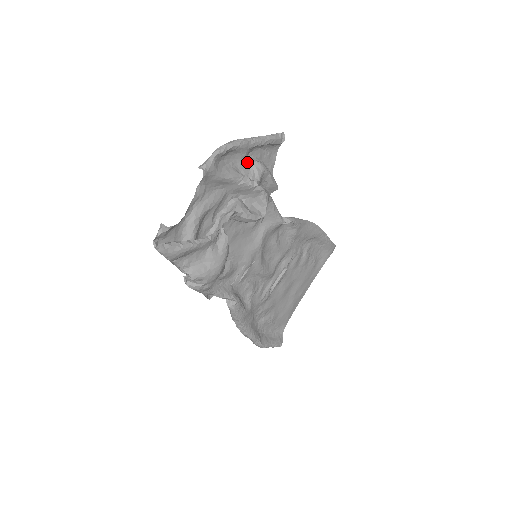
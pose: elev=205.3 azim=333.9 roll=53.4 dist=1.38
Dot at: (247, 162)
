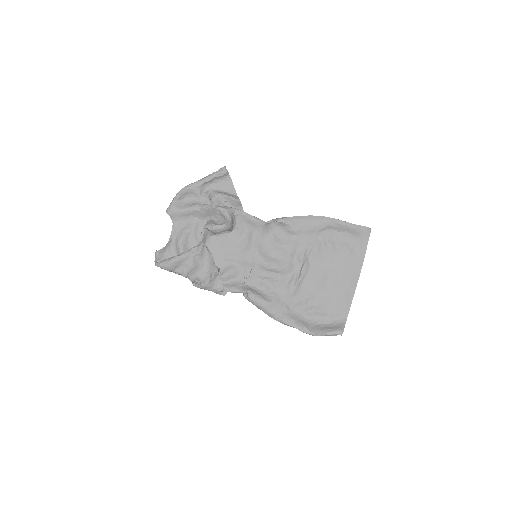
Dot at: (206, 196)
